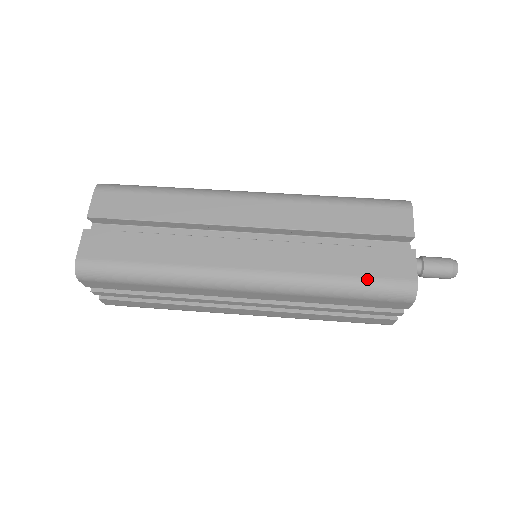
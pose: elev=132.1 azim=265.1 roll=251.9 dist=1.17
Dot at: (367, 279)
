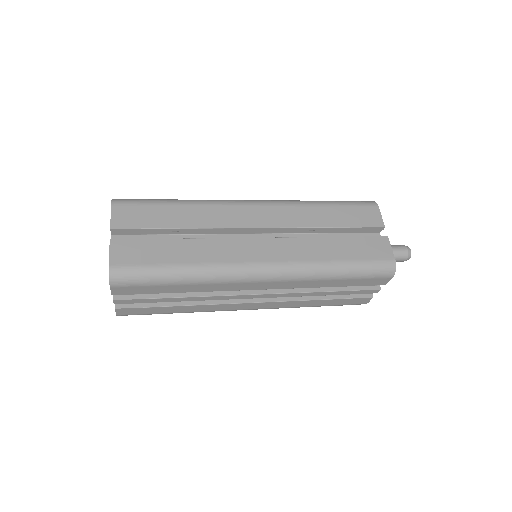
Dot at: (359, 261)
